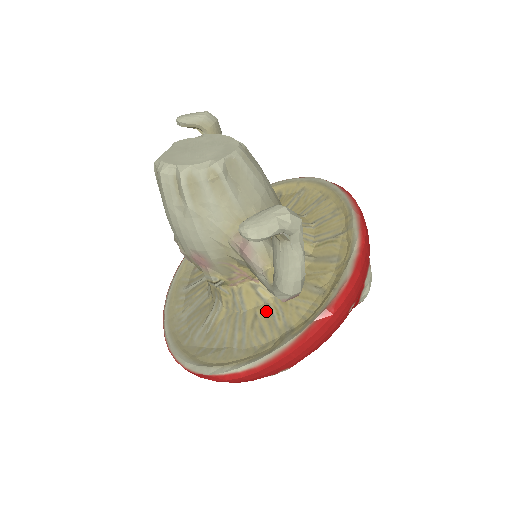
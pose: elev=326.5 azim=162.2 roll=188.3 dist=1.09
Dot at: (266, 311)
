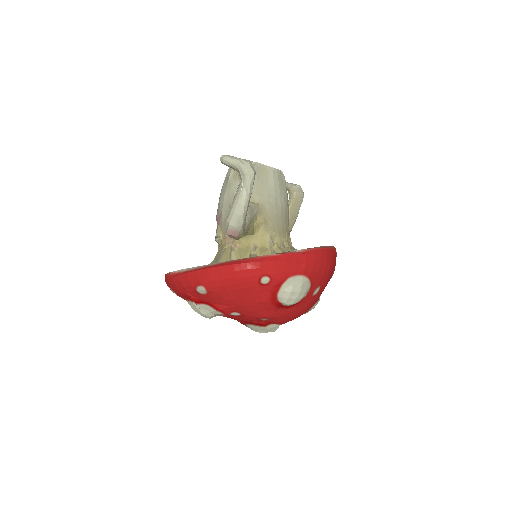
Dot at: occluded
